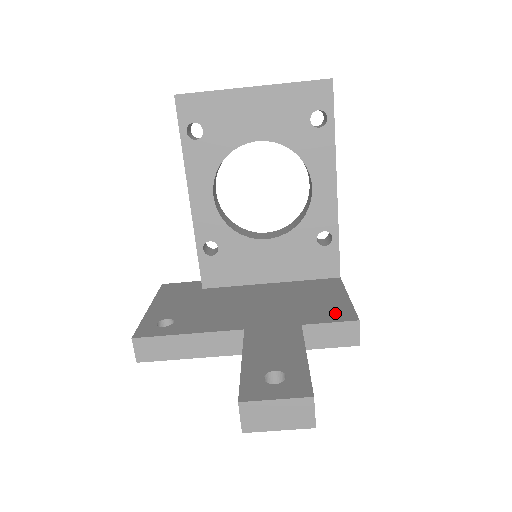
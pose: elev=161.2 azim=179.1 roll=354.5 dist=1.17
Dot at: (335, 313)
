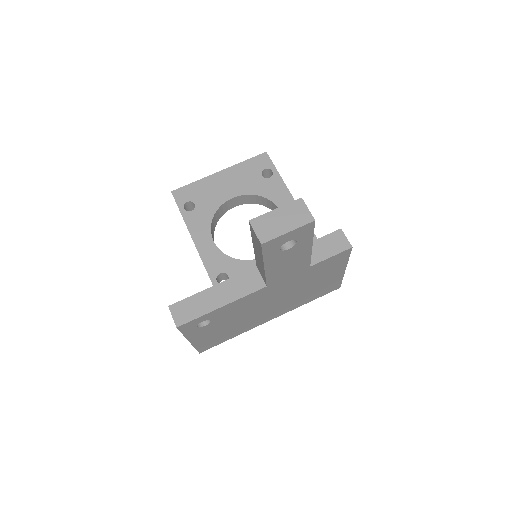
Dot at: occluded
